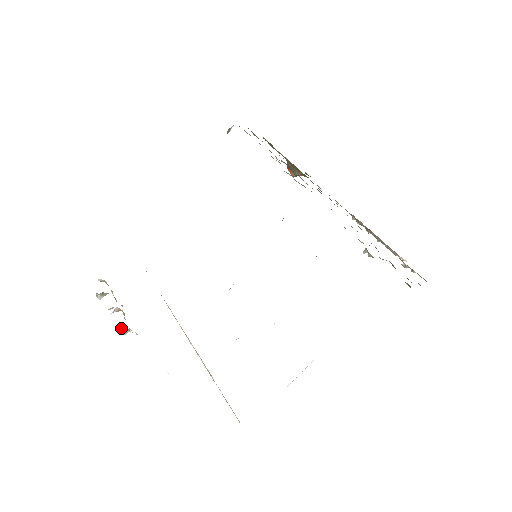
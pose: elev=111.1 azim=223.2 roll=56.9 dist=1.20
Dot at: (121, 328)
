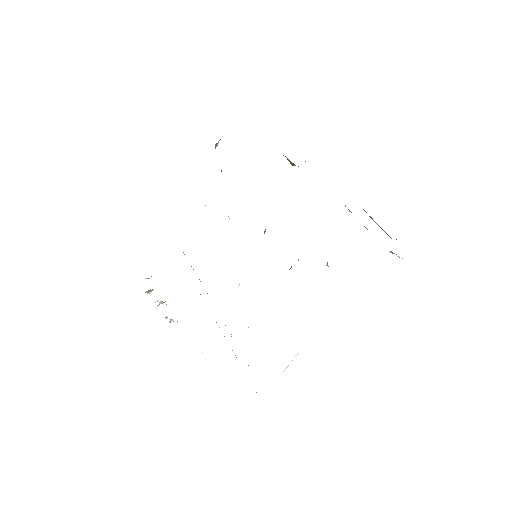
Dot at: (166, 318)
